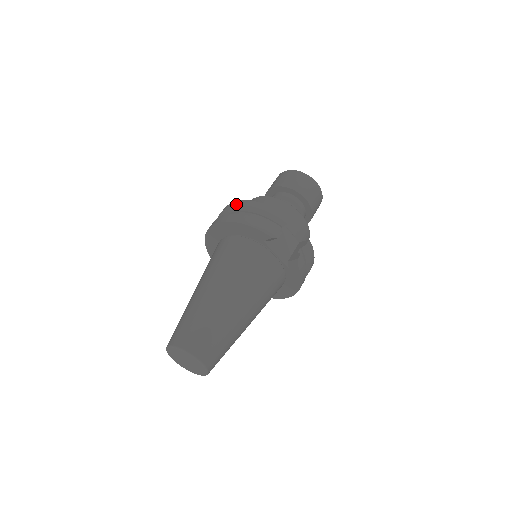
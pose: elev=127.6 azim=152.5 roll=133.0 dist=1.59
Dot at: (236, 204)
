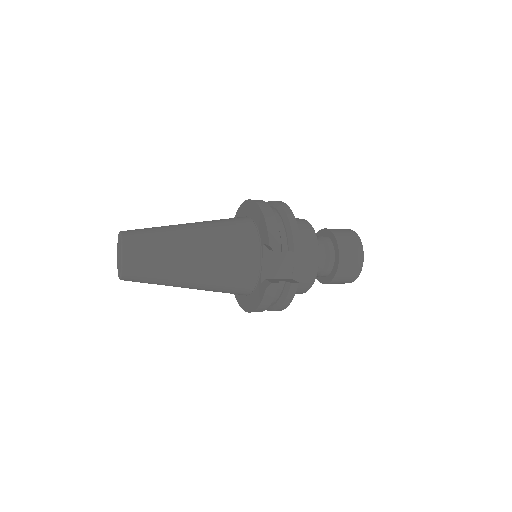
Dot at: (281, 203)
